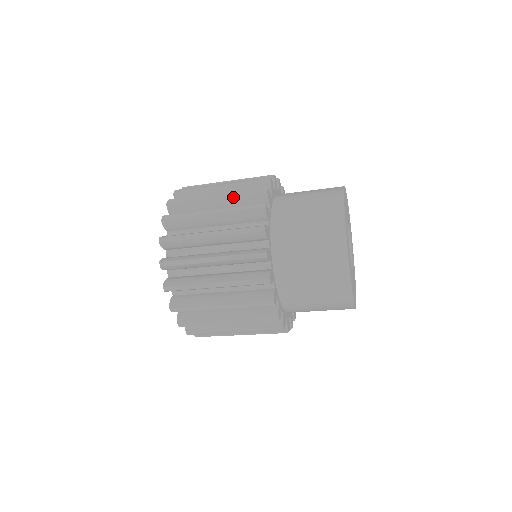
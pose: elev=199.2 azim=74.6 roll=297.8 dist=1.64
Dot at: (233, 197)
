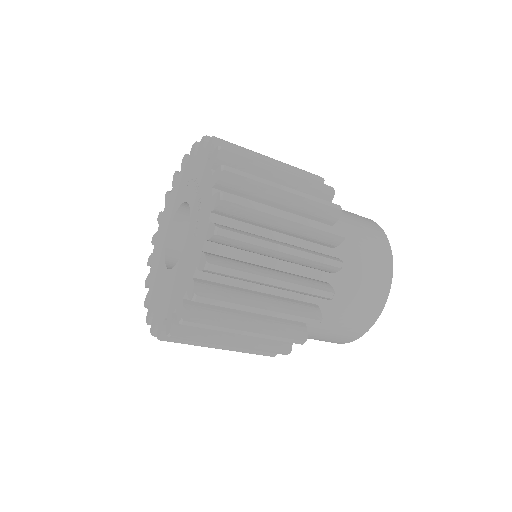
Dot at: (302, 260)
